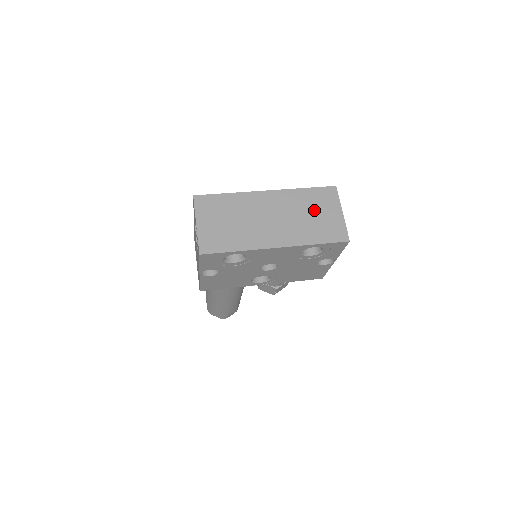
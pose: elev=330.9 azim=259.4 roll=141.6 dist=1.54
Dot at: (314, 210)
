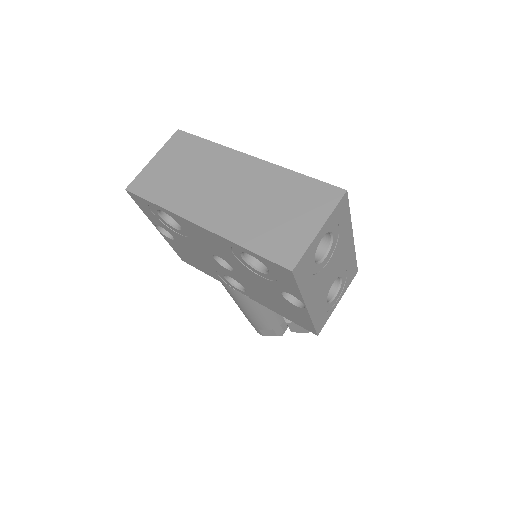
Dot at: (285, 206)
